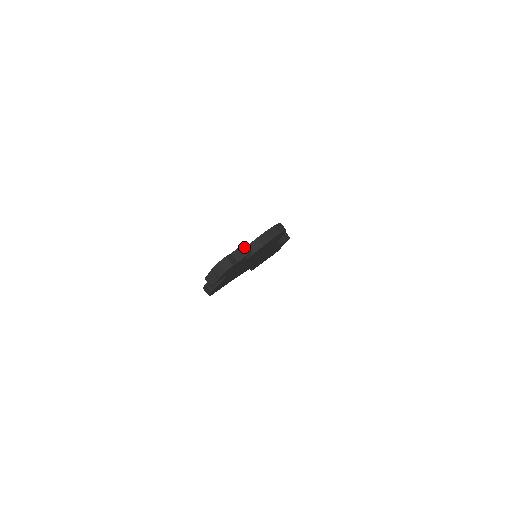
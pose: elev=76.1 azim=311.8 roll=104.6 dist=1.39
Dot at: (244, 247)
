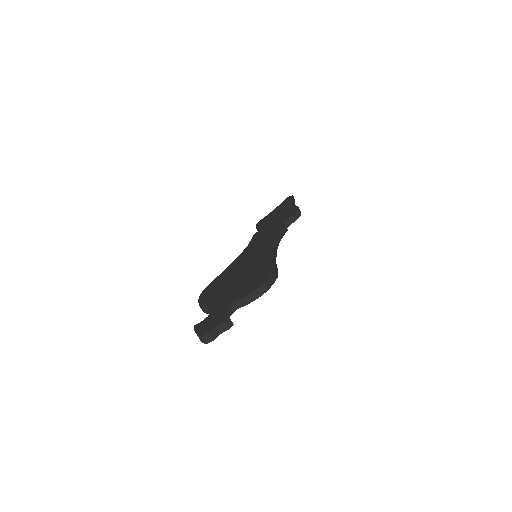
Dot at: (227, 322)
